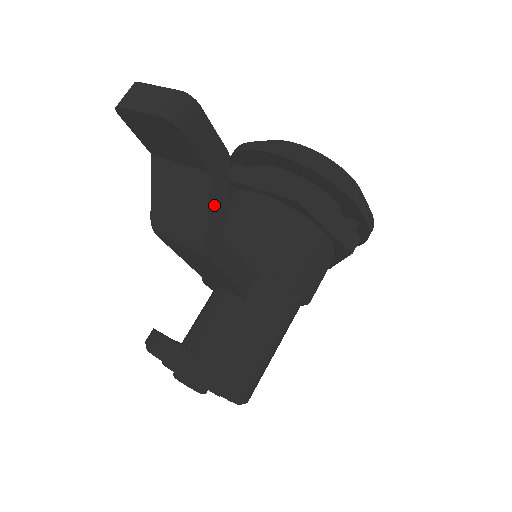
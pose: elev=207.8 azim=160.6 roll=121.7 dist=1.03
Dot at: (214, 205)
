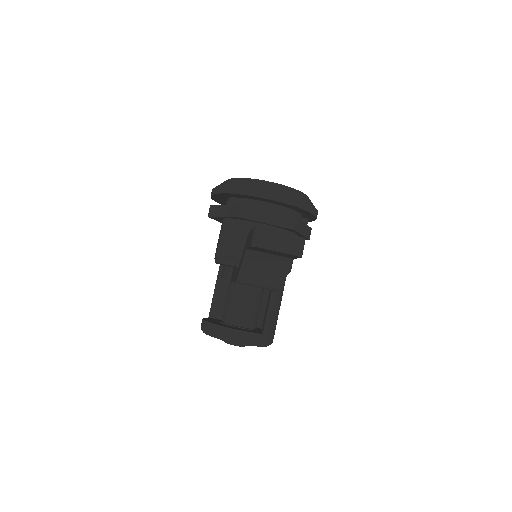
Dot at: (288, 269)
